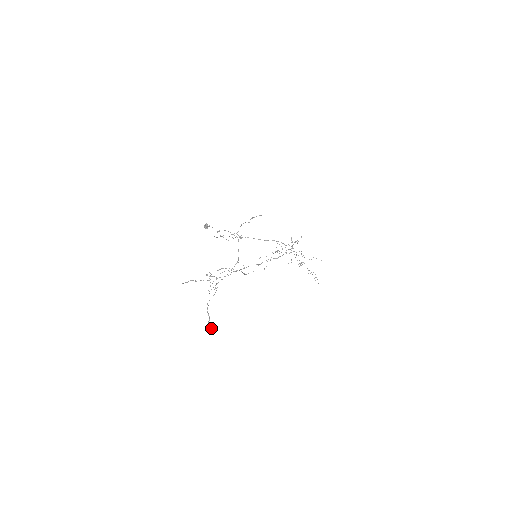
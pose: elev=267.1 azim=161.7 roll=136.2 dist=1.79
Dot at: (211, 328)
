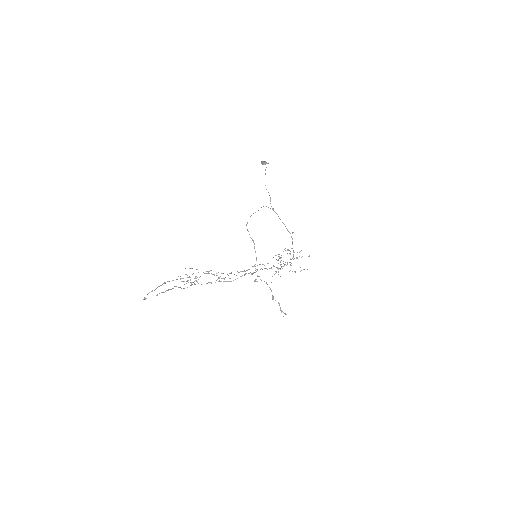
Dot at: (146, 298)
